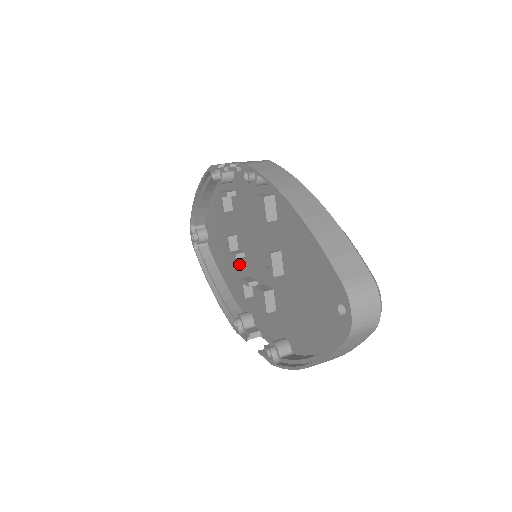
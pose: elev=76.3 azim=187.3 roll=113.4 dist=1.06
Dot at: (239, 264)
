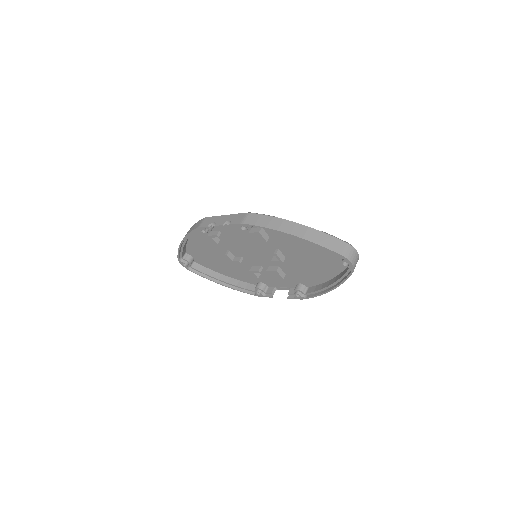
Dot at: (238, 263)
